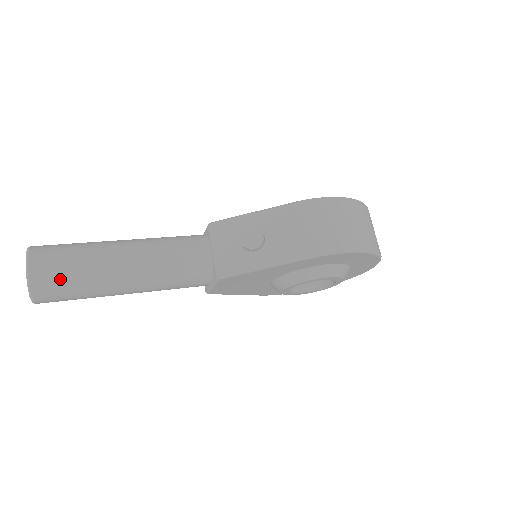
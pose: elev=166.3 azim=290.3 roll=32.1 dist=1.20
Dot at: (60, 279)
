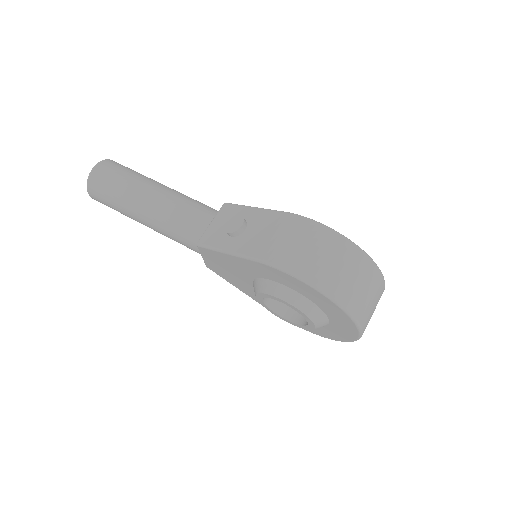
Dot at: (105, 185)
